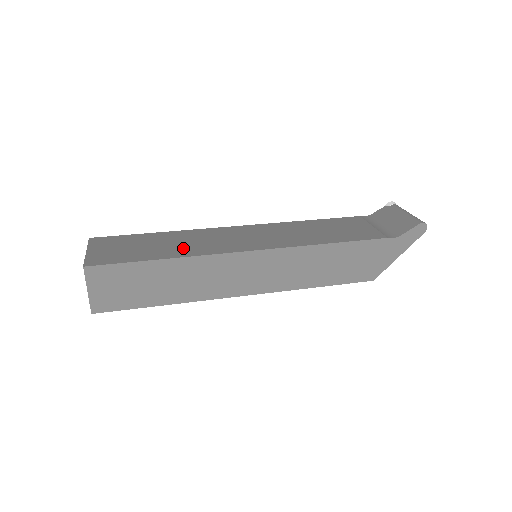
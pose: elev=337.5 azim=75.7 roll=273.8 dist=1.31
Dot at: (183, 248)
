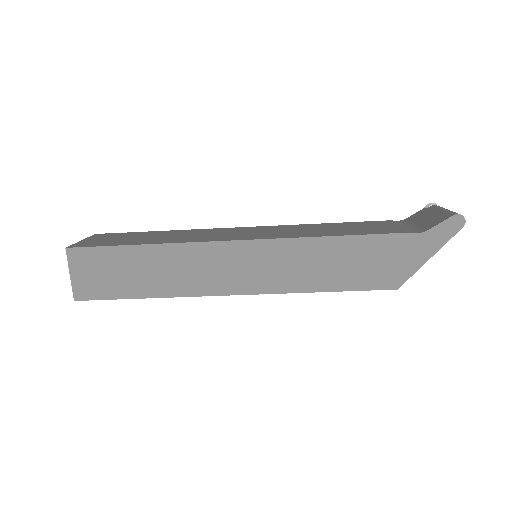
Dot at: (170, 239)
